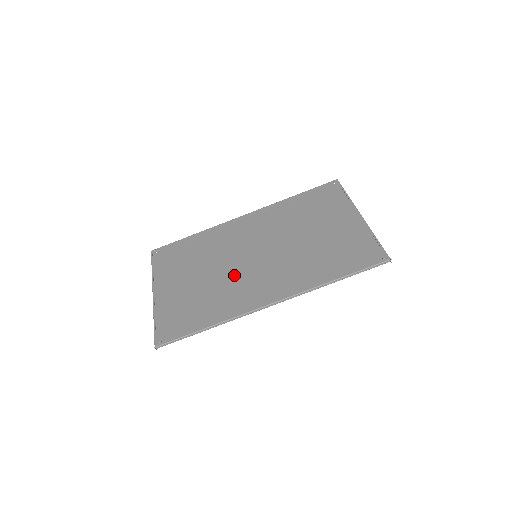
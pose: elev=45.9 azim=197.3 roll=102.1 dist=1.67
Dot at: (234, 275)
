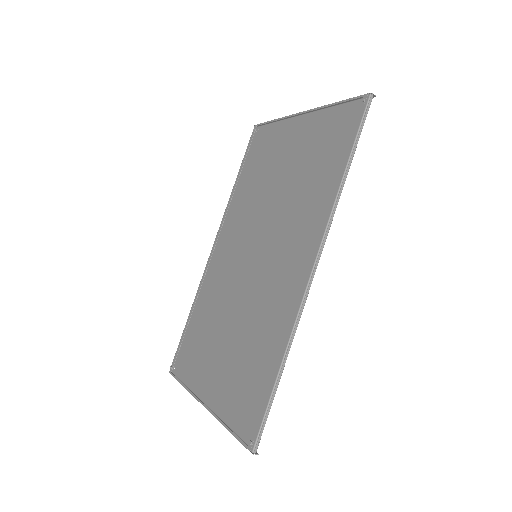
Dot at: (254, 294)
